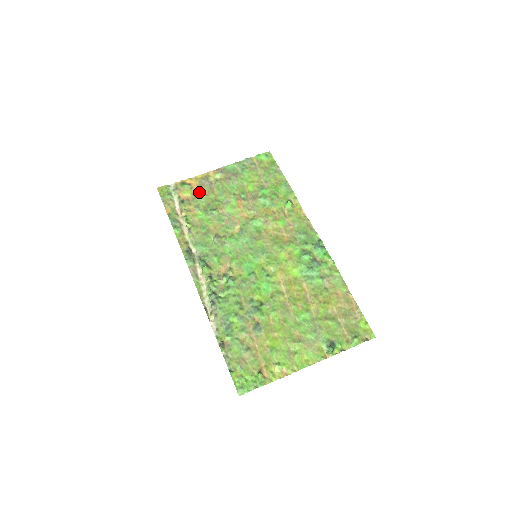
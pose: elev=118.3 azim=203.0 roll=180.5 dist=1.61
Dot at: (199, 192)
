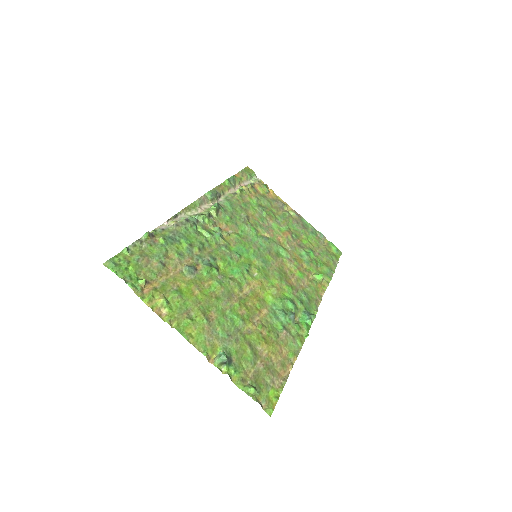
Dot at: (269, 199)
